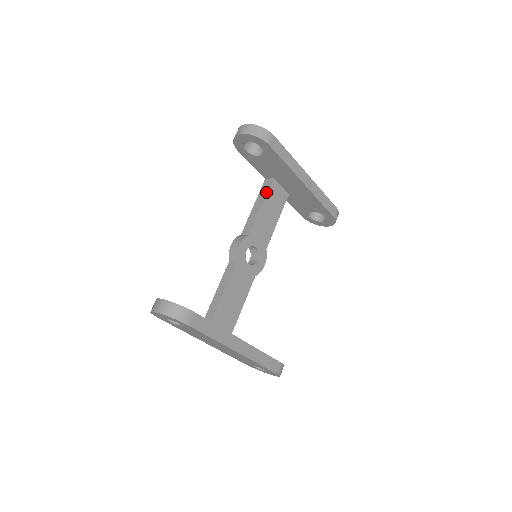
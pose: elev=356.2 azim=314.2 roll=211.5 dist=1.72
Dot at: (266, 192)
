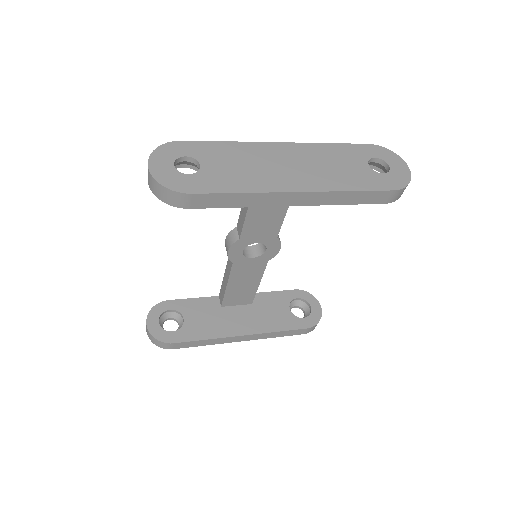
Dot at: occluded
